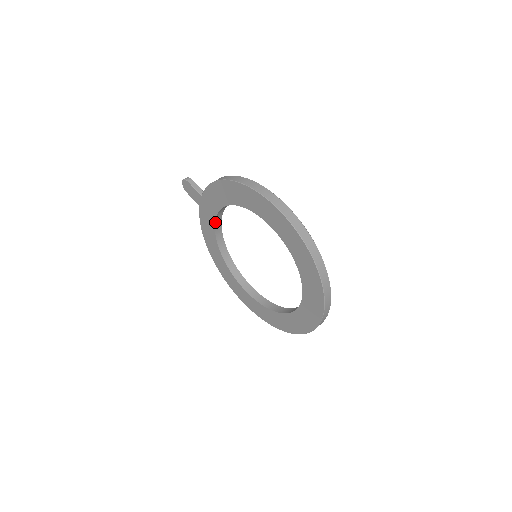
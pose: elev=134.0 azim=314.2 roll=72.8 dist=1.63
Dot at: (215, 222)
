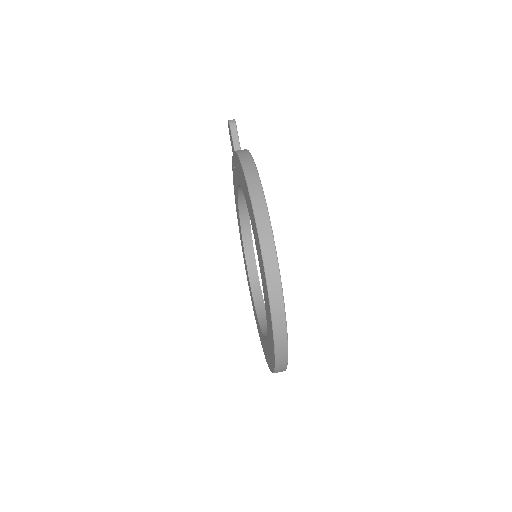
Dot at: (238, 190)
